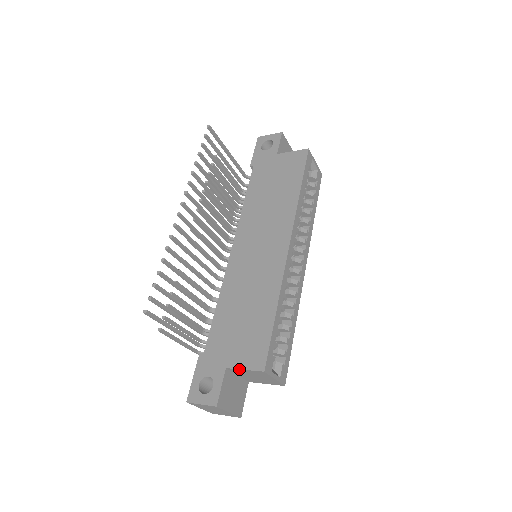
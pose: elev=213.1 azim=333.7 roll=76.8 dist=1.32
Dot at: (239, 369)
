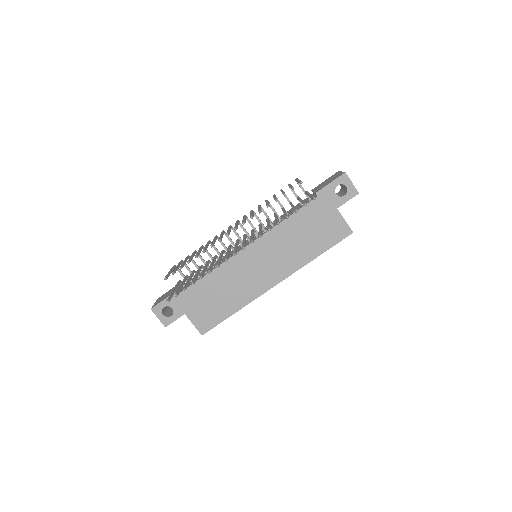
Dot at: (191, 322)
